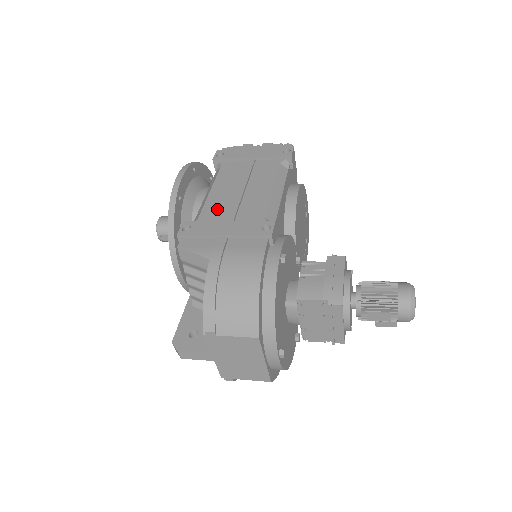
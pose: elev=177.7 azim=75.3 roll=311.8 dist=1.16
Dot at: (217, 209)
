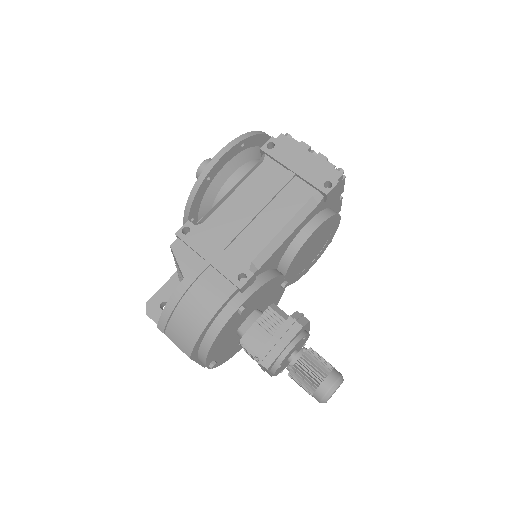
Dot at: (224, 221)
